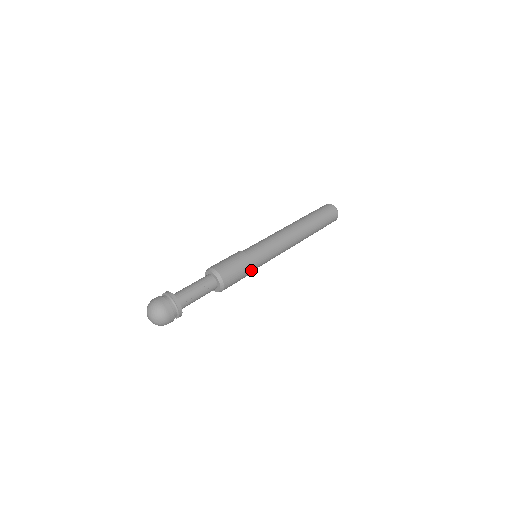
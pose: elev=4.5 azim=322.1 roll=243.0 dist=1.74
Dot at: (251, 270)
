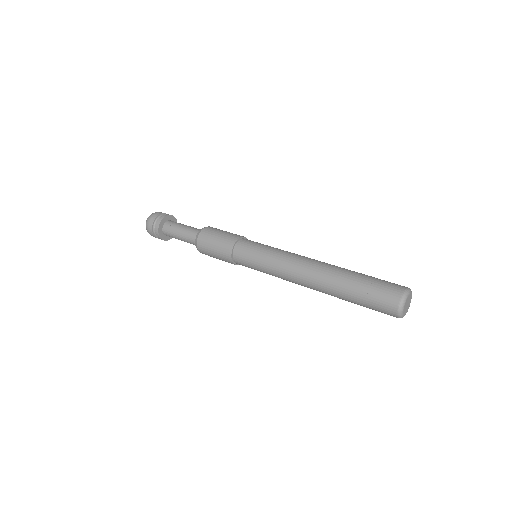
Dot at: (230, 250)
